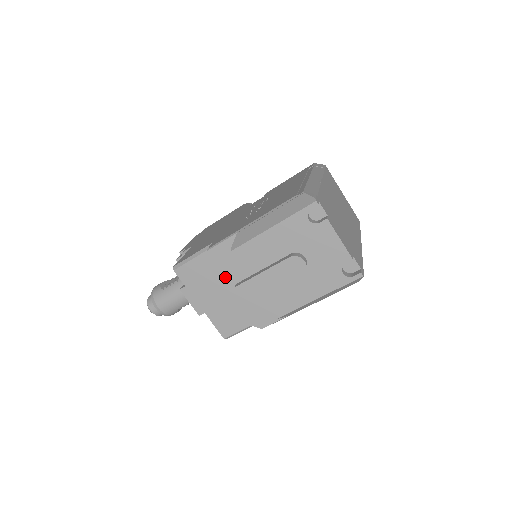
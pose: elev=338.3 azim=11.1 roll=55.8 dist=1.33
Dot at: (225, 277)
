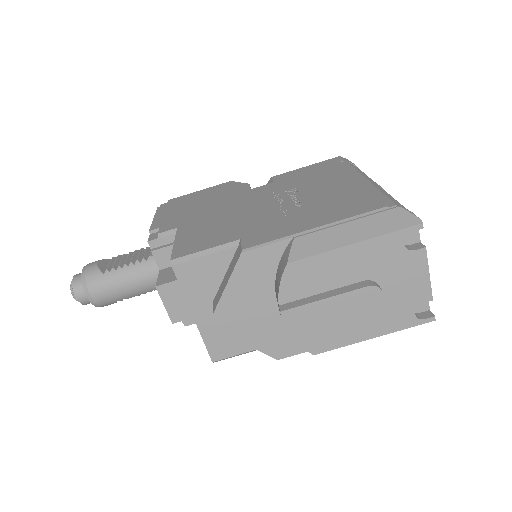
Dot at: (254, 290)
